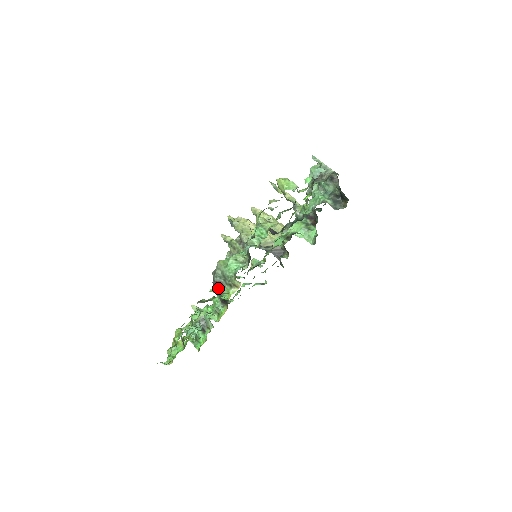
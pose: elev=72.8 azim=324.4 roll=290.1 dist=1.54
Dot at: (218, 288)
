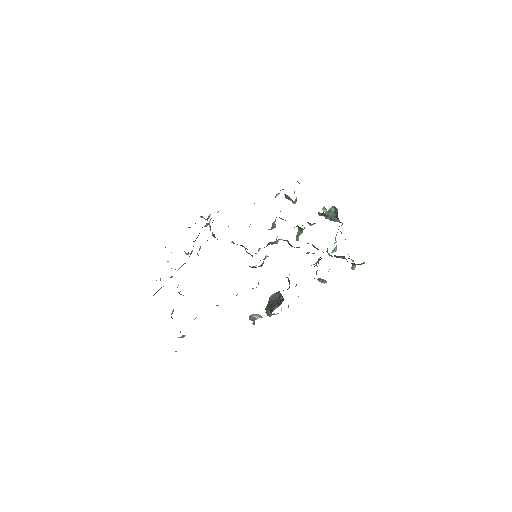
Dot at: occluded
